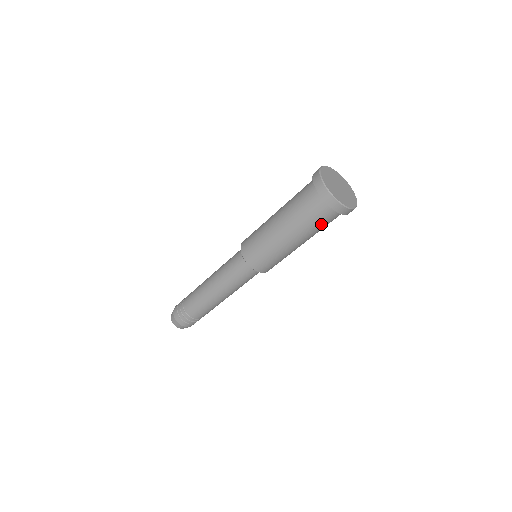
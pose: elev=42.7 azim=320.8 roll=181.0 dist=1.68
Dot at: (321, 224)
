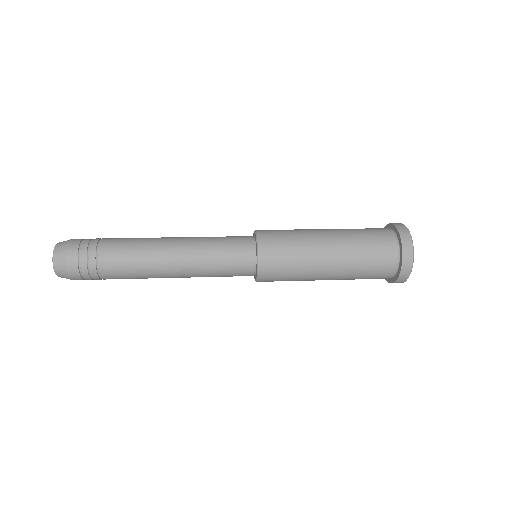
Dot at: occluded
